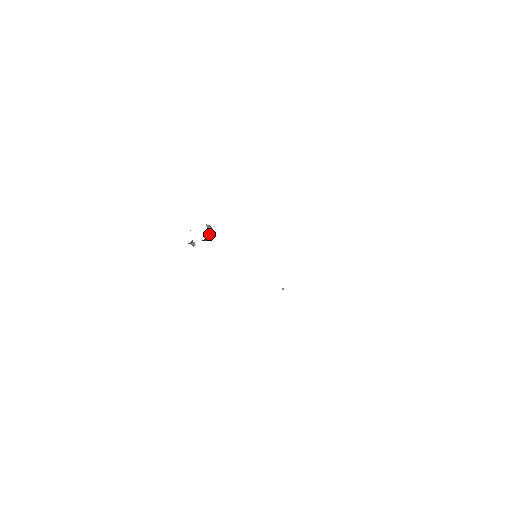
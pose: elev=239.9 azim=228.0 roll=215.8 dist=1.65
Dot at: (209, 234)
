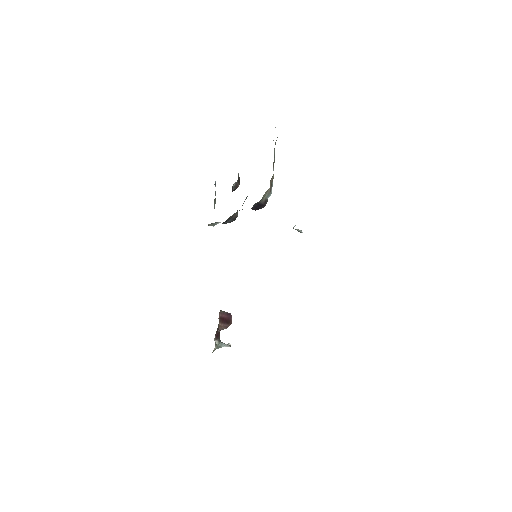
Dot at: occluded
